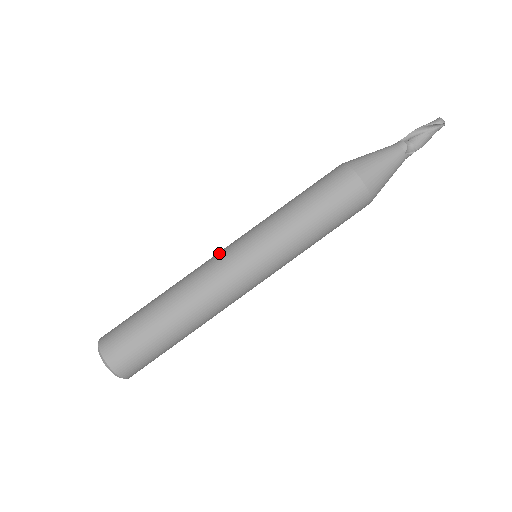
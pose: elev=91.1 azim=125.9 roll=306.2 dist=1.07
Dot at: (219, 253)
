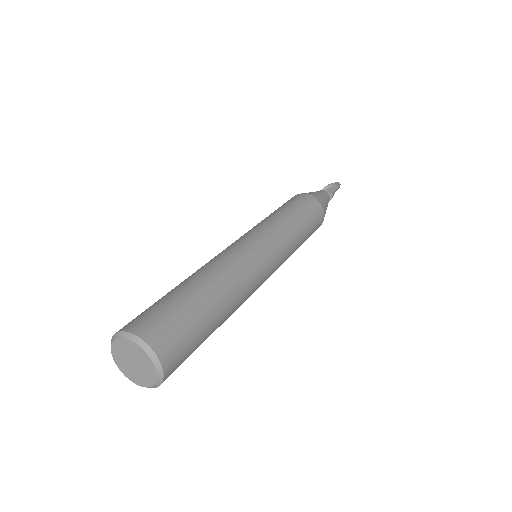
Dot at: (232, 245)
